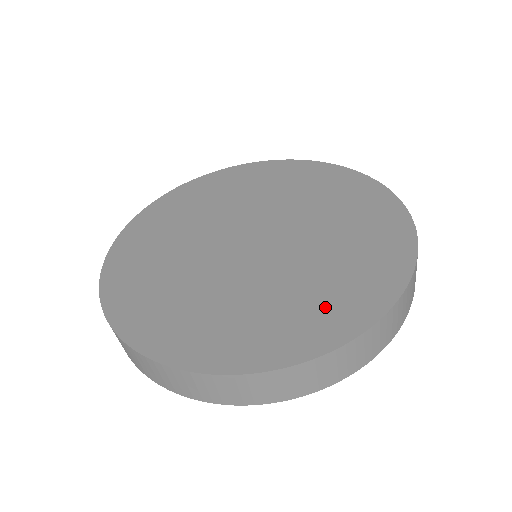
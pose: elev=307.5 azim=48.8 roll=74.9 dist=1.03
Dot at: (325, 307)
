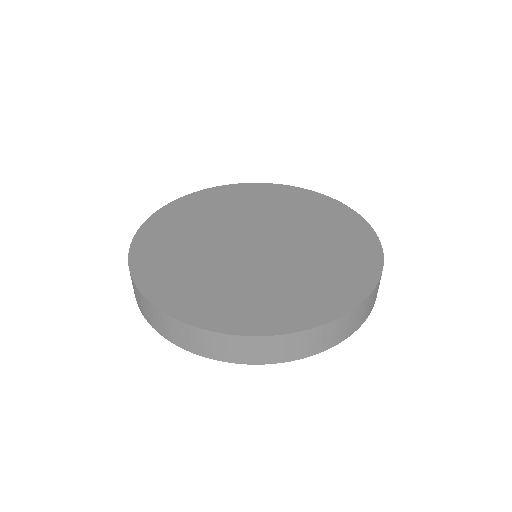
Dot at: (245, 307)
